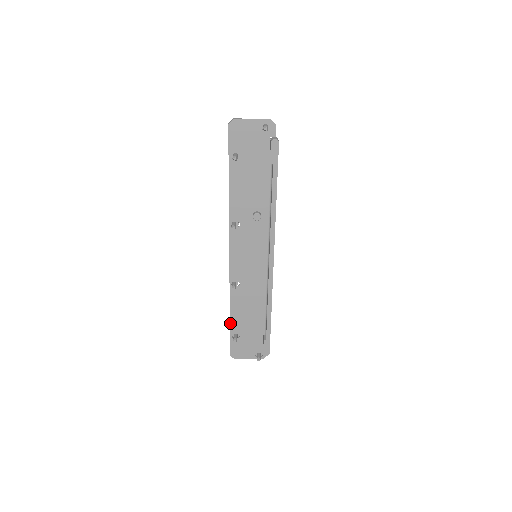
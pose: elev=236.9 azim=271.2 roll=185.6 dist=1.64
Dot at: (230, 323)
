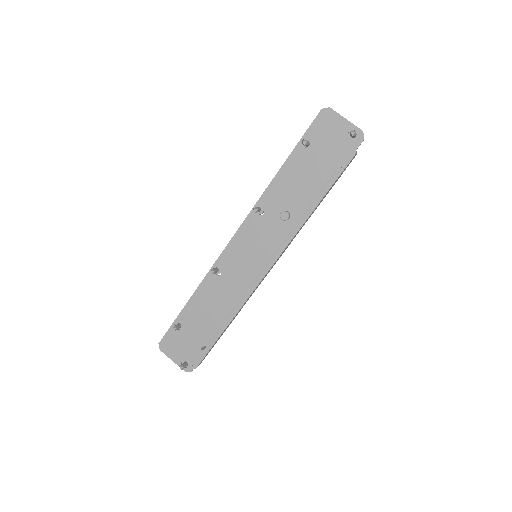
Dot at: (183, 308)
